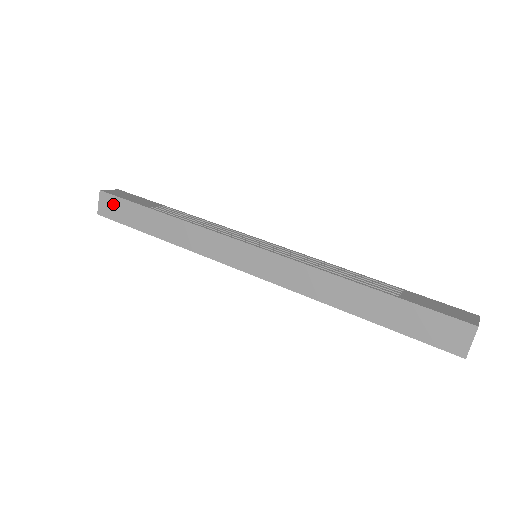
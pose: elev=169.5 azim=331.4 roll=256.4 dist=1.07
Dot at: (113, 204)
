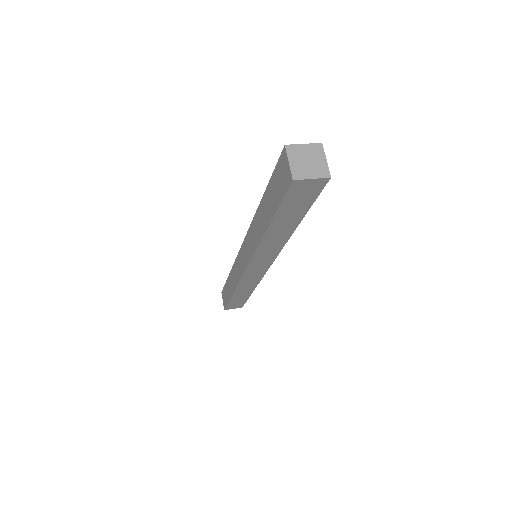
Dot at: (224, 295)
